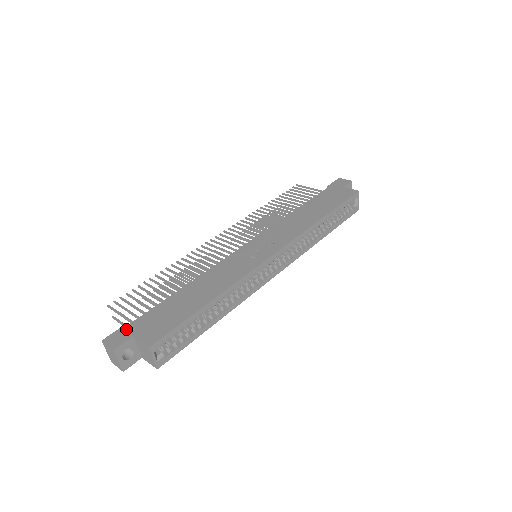
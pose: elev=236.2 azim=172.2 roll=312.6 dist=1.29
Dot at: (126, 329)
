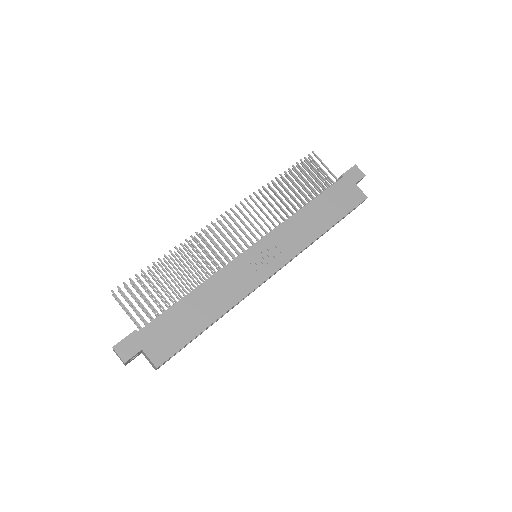
Dot at: (135, 338)
